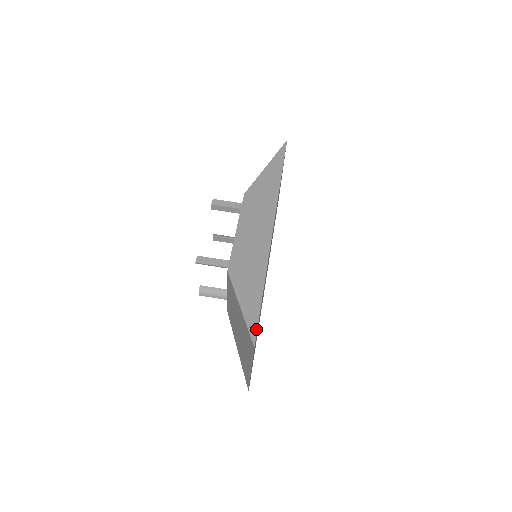
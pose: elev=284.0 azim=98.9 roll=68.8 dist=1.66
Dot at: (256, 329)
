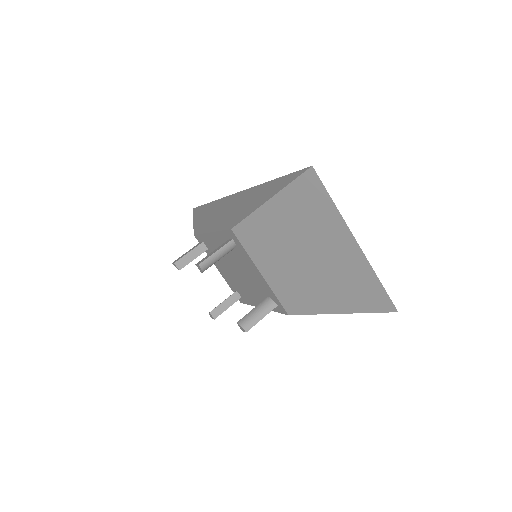
Dot at: (297, 172)
